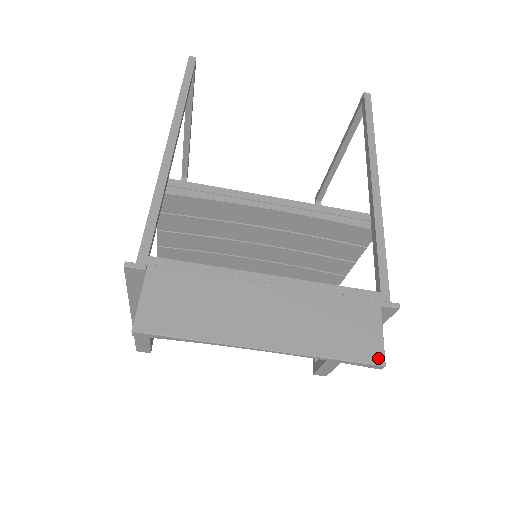
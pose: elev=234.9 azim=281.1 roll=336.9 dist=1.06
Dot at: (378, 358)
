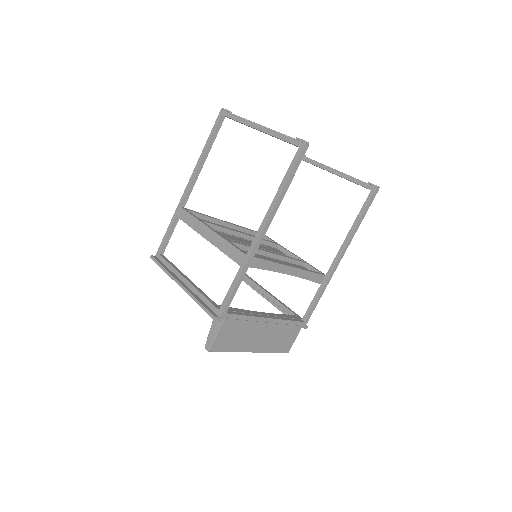
Dot at: (288, 351)
